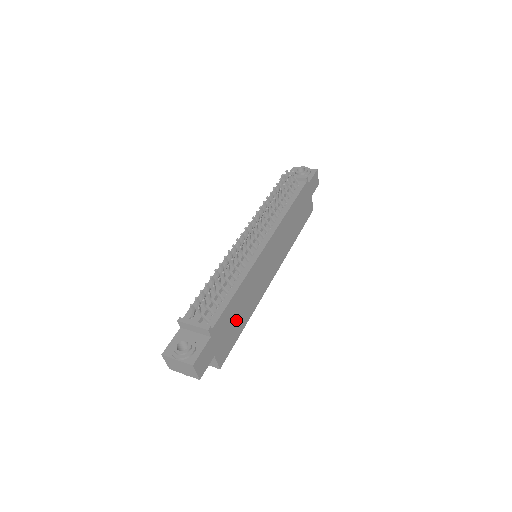
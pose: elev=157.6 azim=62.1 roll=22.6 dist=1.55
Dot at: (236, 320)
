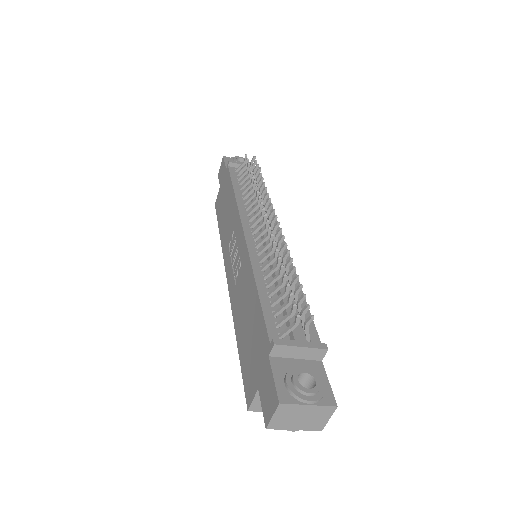
Dot at: occluded
